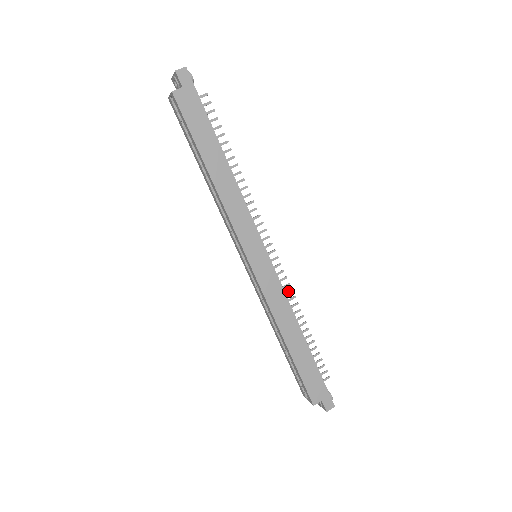
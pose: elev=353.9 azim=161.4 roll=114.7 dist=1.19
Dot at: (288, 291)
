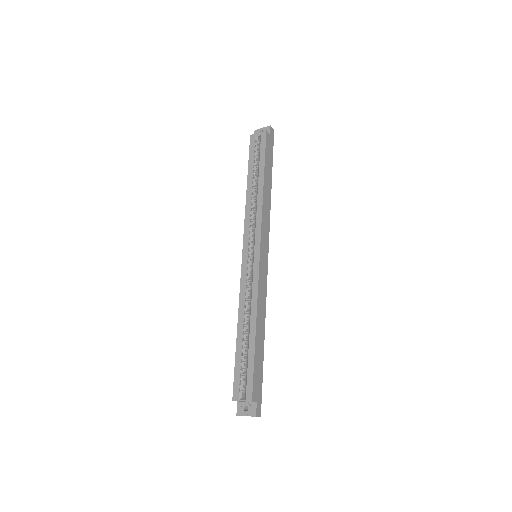
Dot at: occluded
